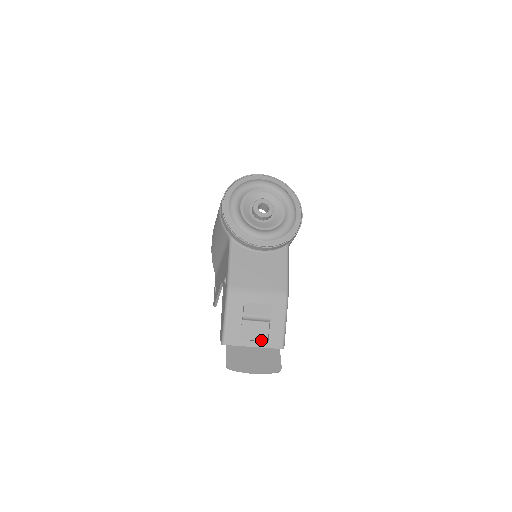
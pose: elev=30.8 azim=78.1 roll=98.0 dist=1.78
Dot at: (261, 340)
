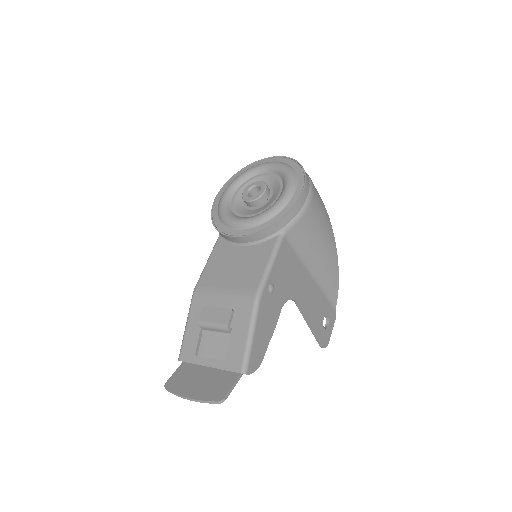
Dot at: (223, 359)
